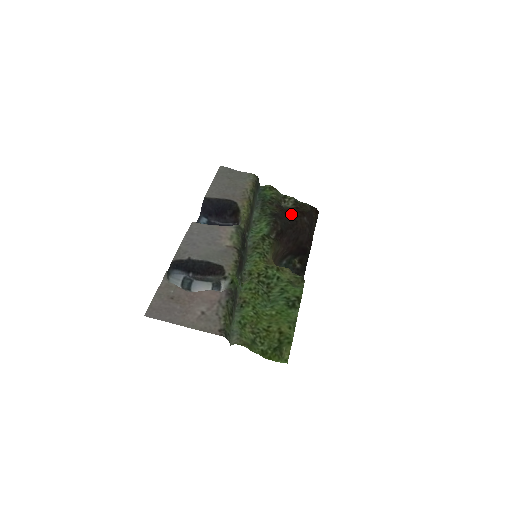
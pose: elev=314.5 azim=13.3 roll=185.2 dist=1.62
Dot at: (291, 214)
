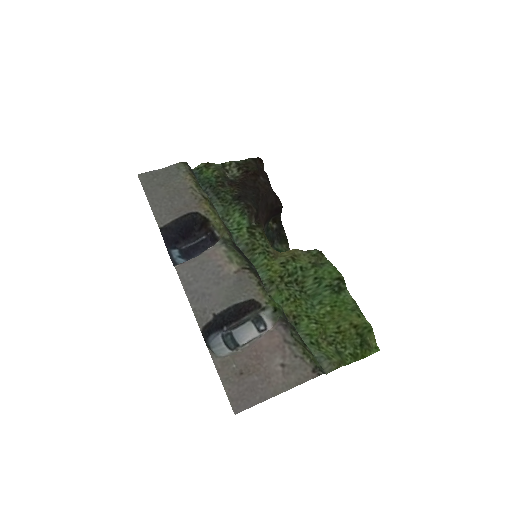
Dot at: (247, 183)
